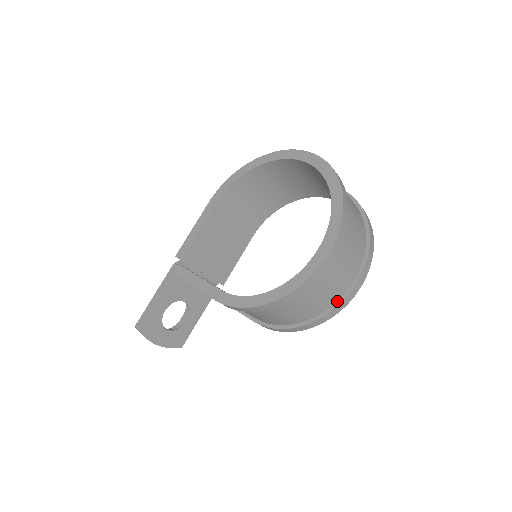
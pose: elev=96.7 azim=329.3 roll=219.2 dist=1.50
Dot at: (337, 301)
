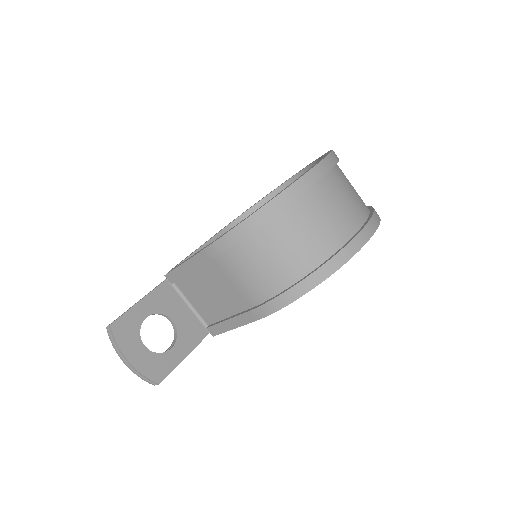
Dot at: (343, 245)
